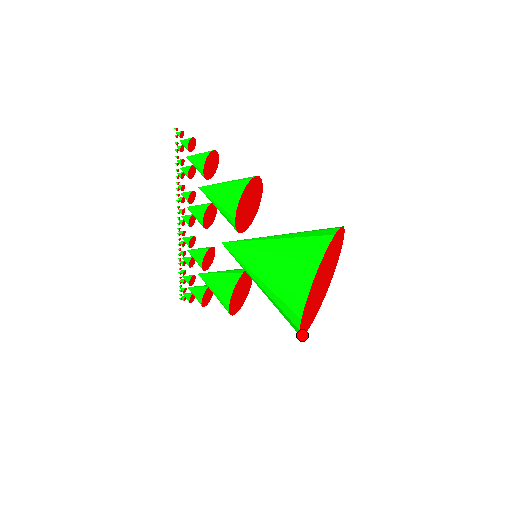
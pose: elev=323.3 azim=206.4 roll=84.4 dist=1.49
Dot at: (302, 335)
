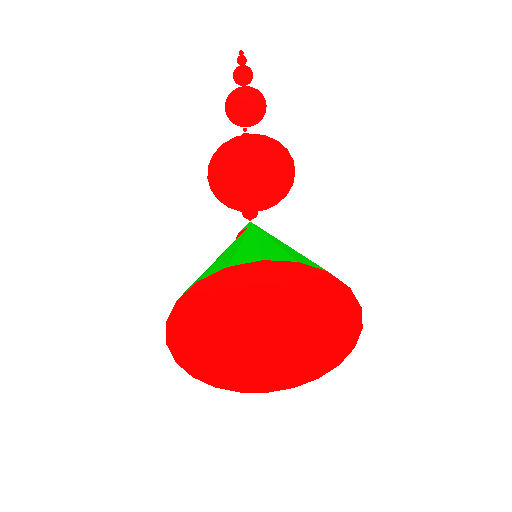
Dot at: (209, 383)
